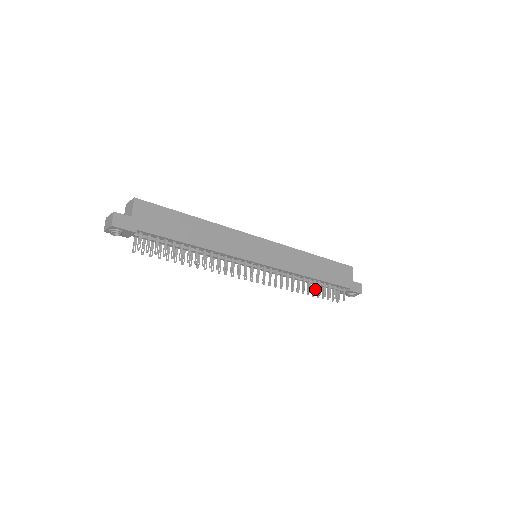
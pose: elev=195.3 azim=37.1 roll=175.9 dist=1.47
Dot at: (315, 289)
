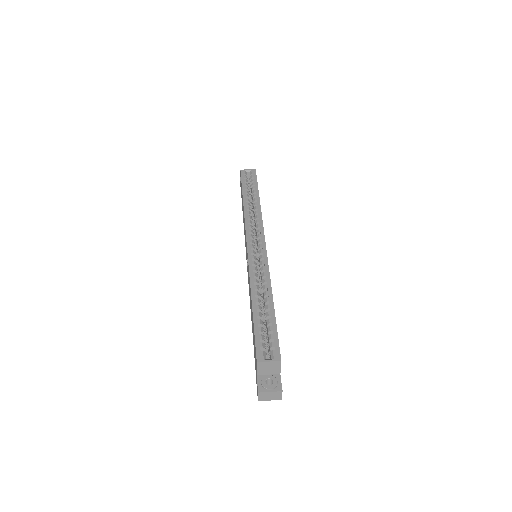
Dot at: occluded
